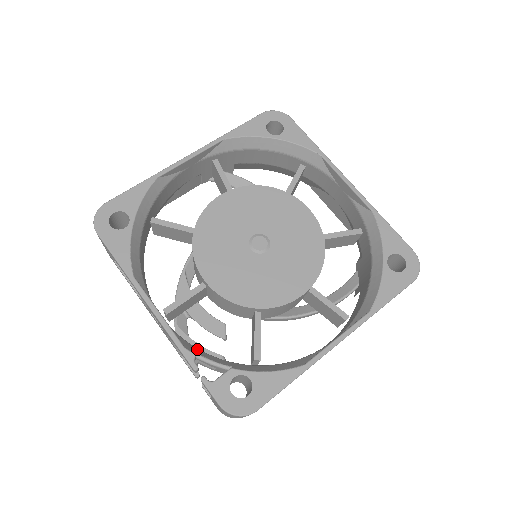
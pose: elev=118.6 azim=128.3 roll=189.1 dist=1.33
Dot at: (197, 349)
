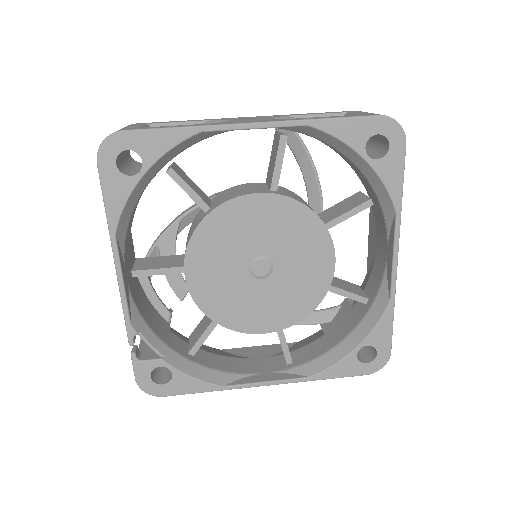
Dot at: (143, 323)
